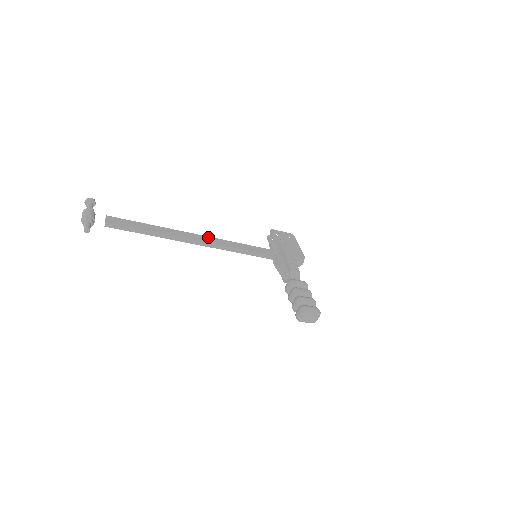
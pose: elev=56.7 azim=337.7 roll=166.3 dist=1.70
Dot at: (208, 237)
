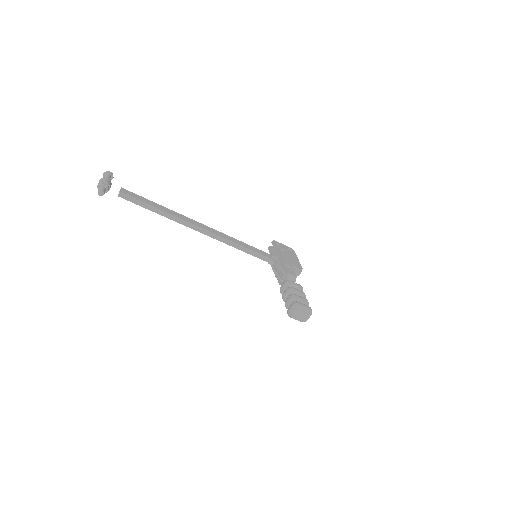
Dot at: (213, 229)
